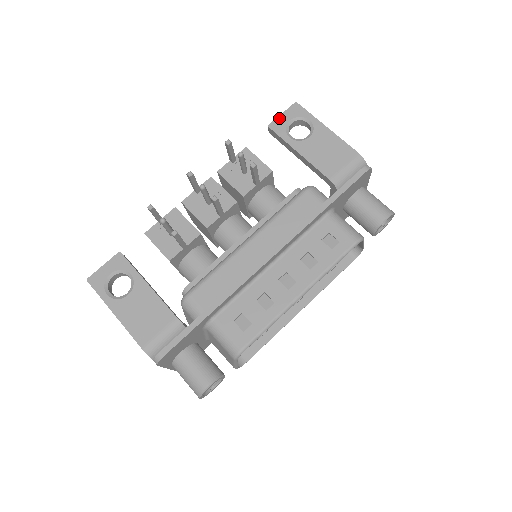
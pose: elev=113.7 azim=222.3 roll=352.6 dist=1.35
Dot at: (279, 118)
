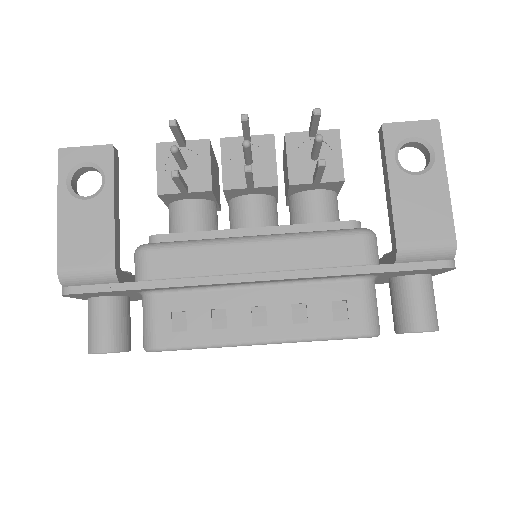
Dot at: (403, 124)
